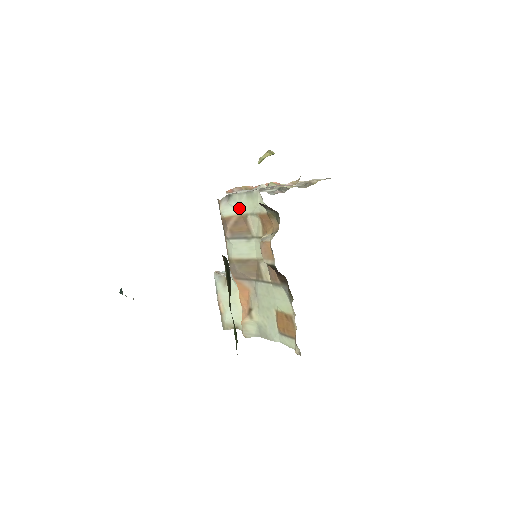
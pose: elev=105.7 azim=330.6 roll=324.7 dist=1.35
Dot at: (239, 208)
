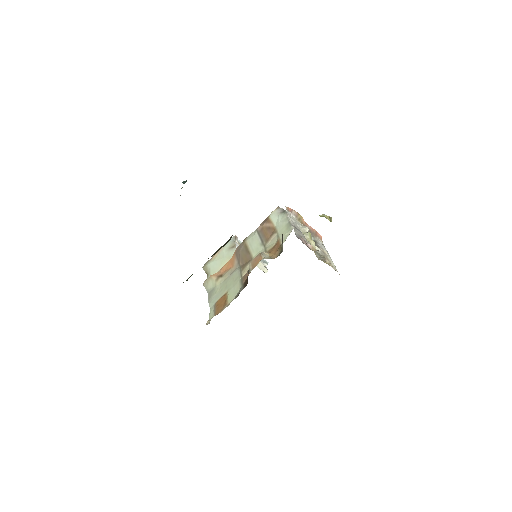
Dot at: (279, 224)
